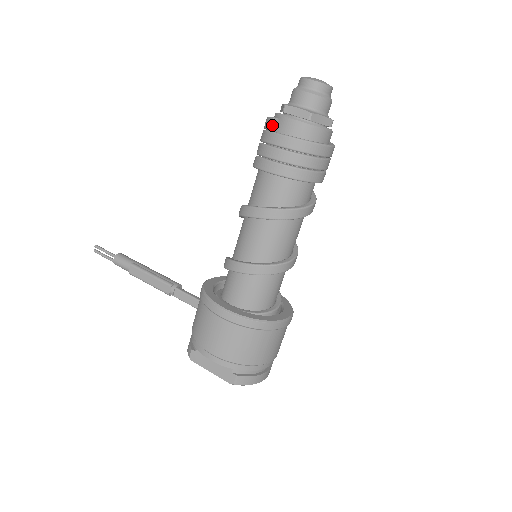
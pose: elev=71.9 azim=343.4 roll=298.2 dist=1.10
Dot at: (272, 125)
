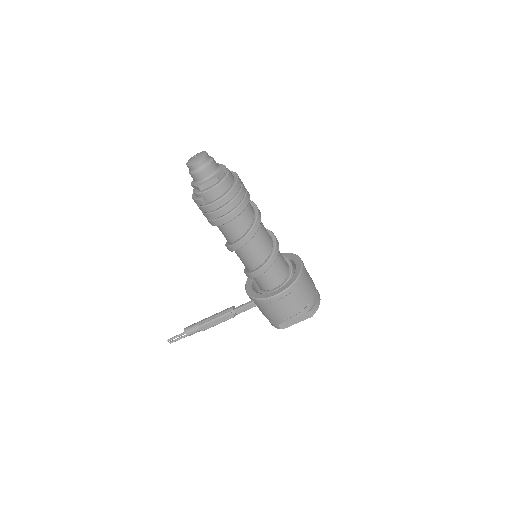
Dot at: (204, 202)
